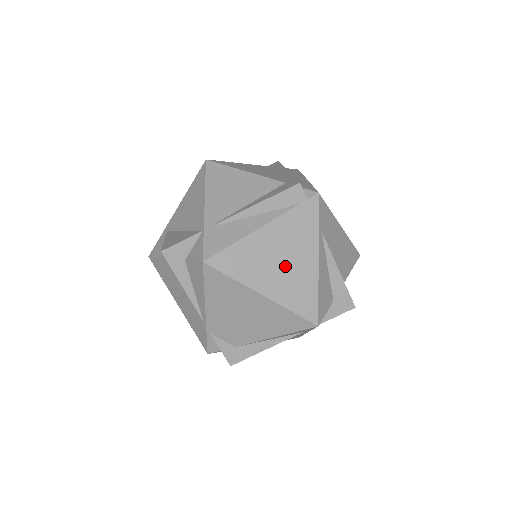
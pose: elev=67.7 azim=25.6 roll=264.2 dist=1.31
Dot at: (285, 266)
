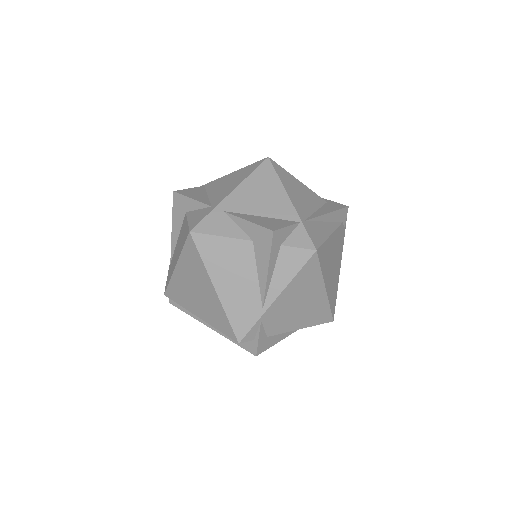
Dot at: (333, 268)
